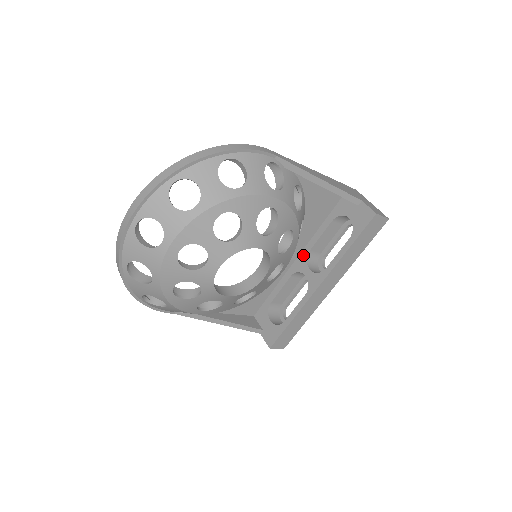
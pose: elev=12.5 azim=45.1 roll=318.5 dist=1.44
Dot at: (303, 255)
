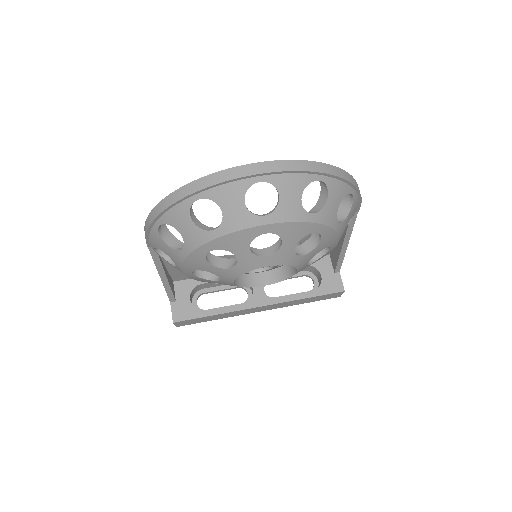
Dot at: occluded
